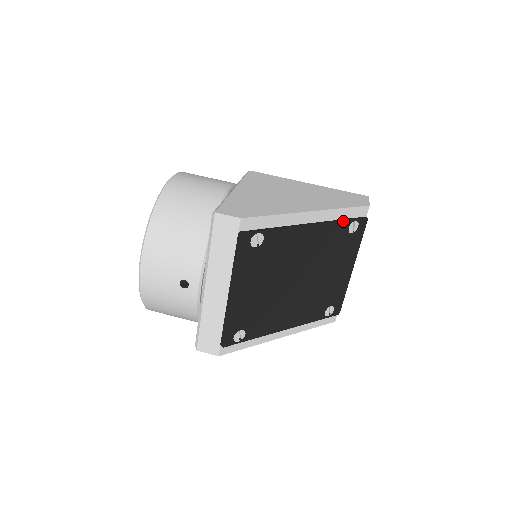
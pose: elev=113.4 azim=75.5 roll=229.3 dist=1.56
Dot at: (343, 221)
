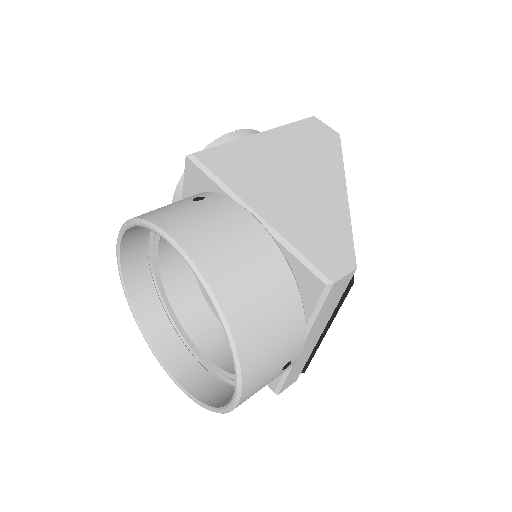
Dot at: occluded
